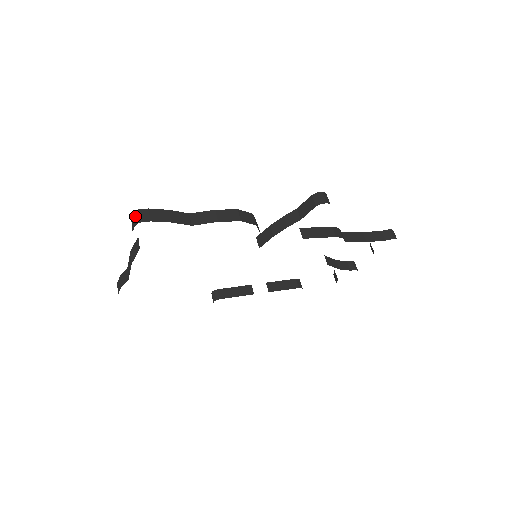
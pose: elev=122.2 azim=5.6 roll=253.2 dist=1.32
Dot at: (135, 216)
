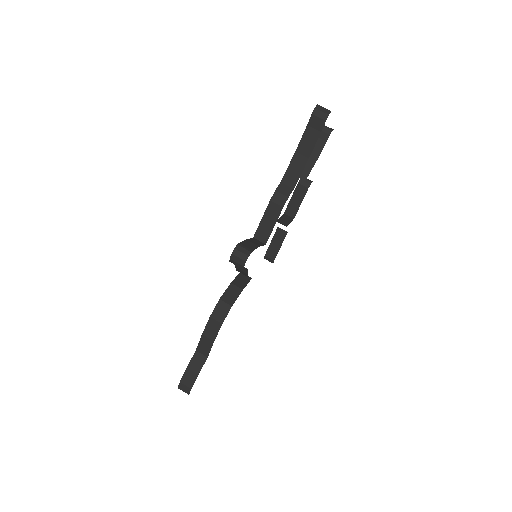
Dot at: (182, 390)
